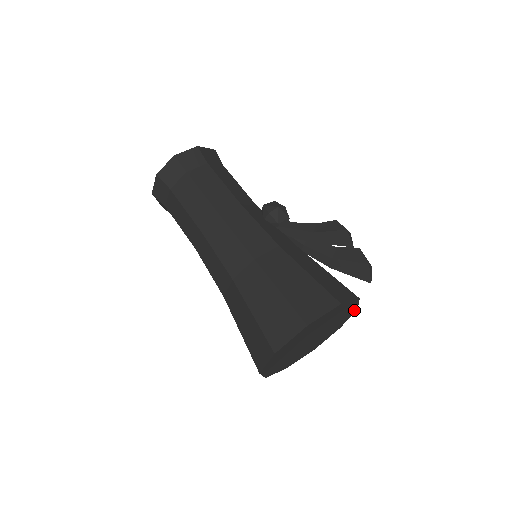
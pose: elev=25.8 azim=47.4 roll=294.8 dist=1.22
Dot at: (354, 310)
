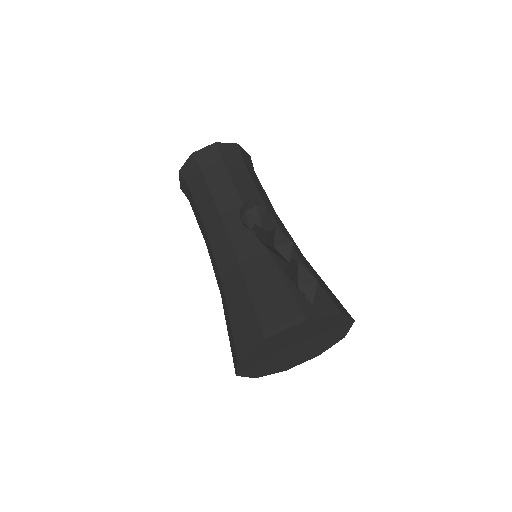
Dot at: (338, 315)
